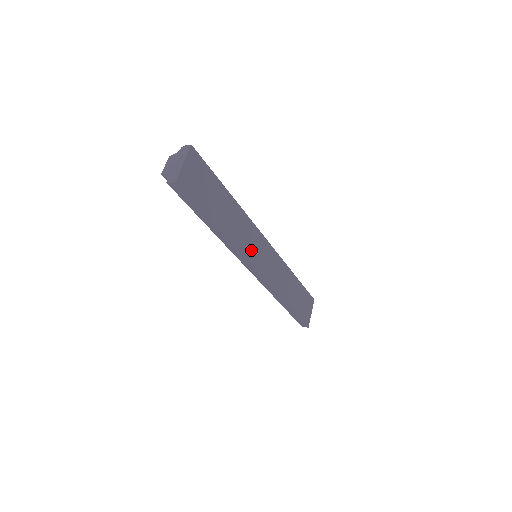
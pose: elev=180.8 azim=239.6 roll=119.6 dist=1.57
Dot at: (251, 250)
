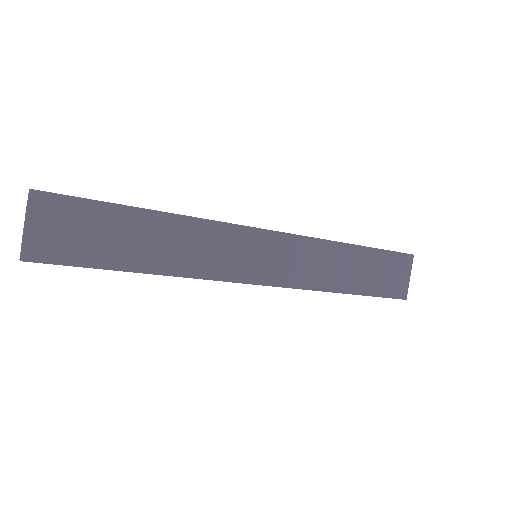
Dot at: (231, 263)
